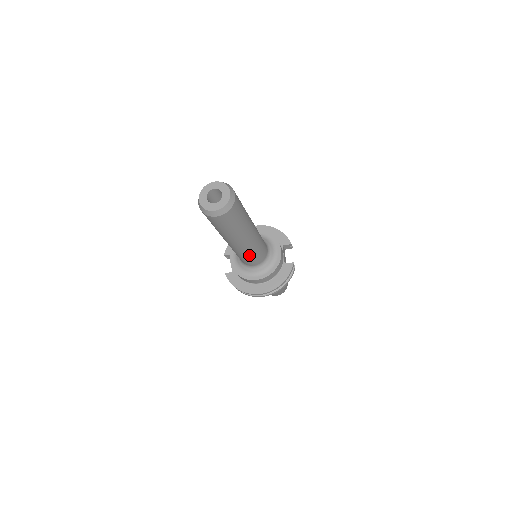
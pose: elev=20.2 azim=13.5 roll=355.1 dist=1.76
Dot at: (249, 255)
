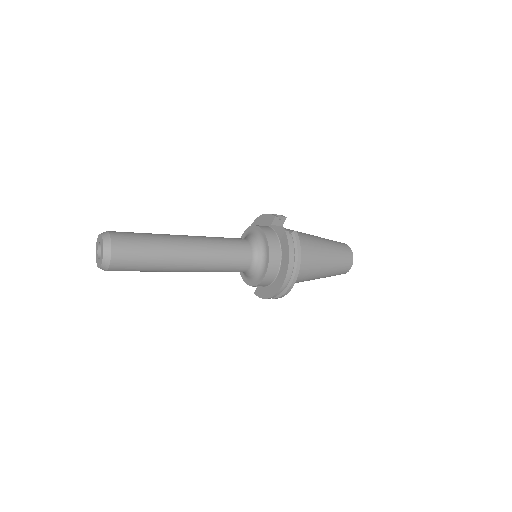
Dot at: (221, 264)
